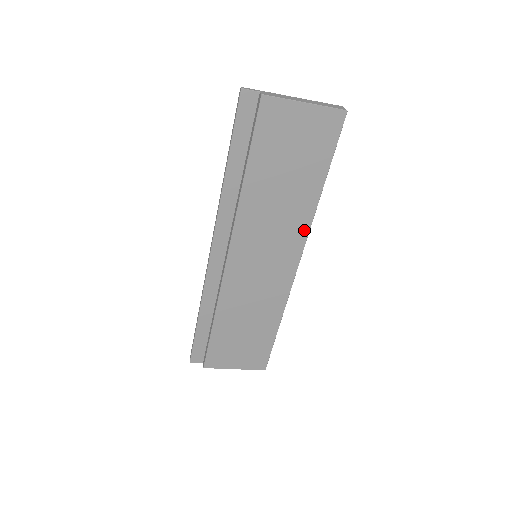
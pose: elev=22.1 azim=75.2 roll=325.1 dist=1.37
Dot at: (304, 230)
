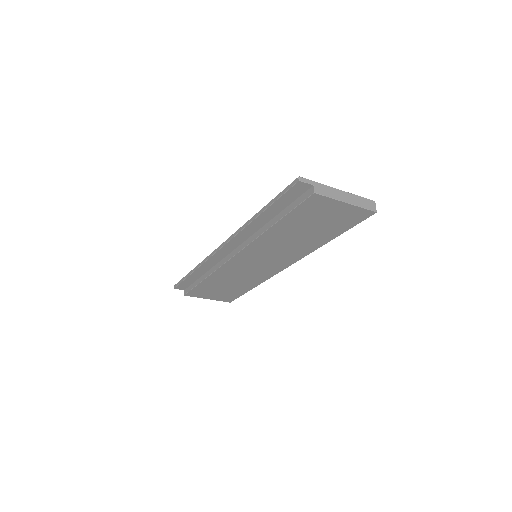
Dot at: (302, 255)
